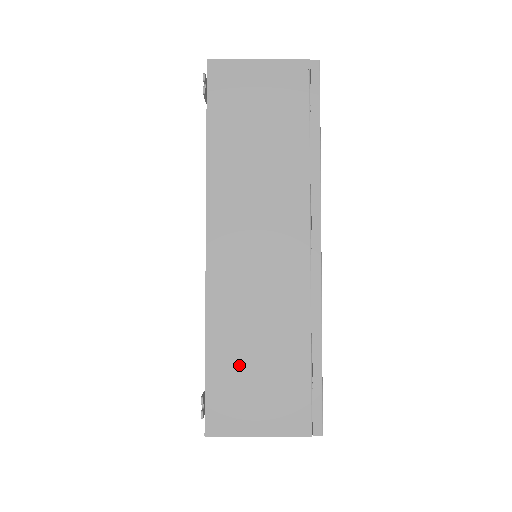
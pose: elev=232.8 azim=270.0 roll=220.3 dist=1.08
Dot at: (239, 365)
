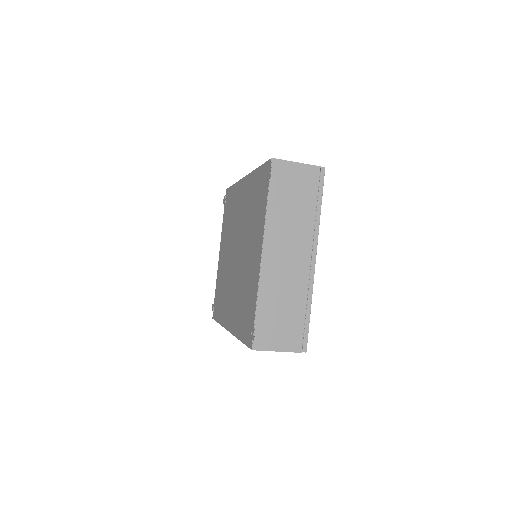
Dot at: (272, 316)
